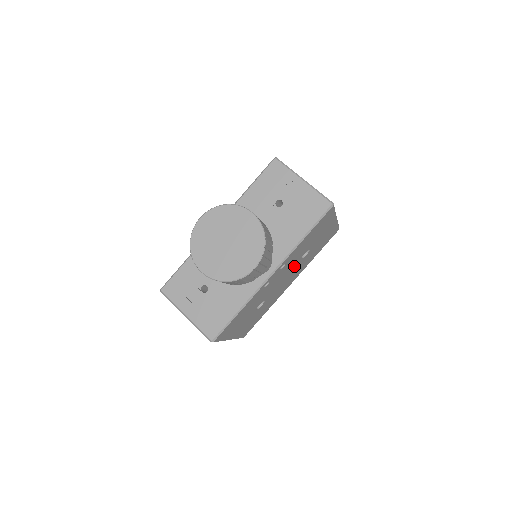
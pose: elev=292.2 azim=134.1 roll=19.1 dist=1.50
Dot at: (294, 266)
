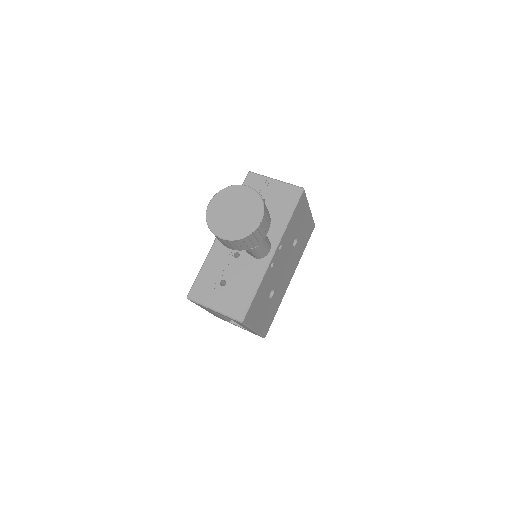
Dot at: (289, 254)
